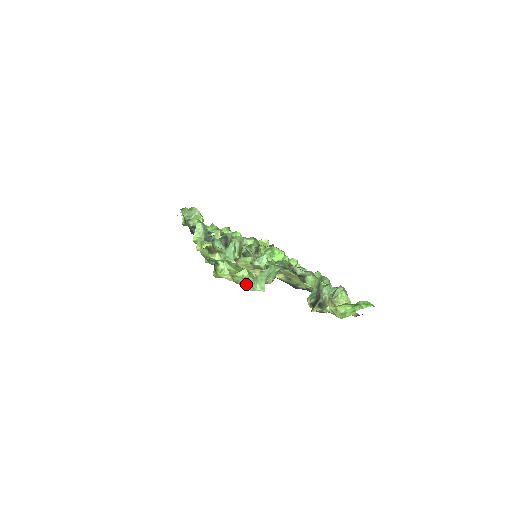
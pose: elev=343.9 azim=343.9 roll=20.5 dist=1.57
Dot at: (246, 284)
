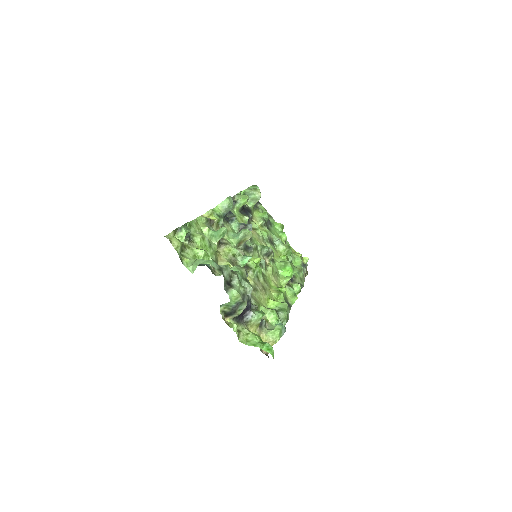
Dot at: (187, 259)
